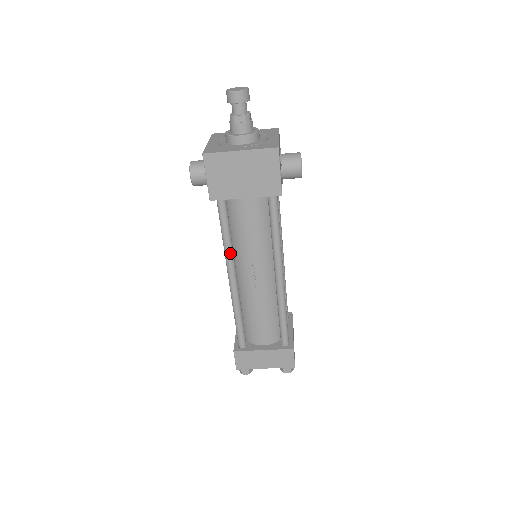
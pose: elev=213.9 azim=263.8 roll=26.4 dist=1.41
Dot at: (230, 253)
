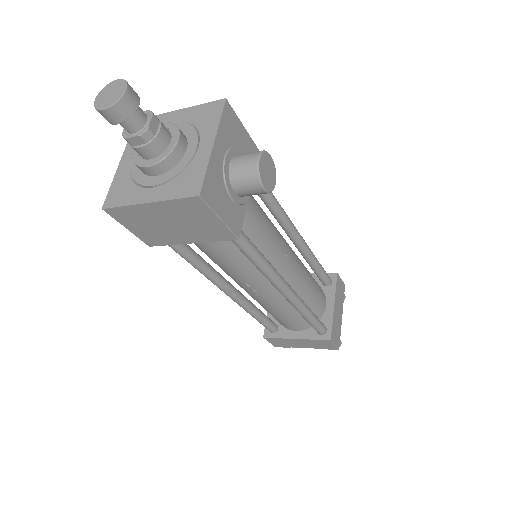
Dot at: (211, 277)
